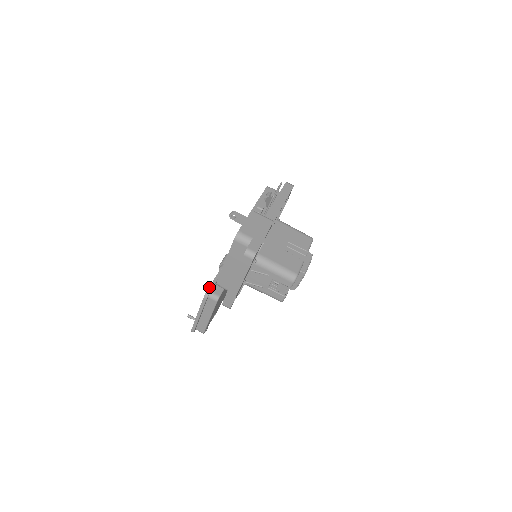
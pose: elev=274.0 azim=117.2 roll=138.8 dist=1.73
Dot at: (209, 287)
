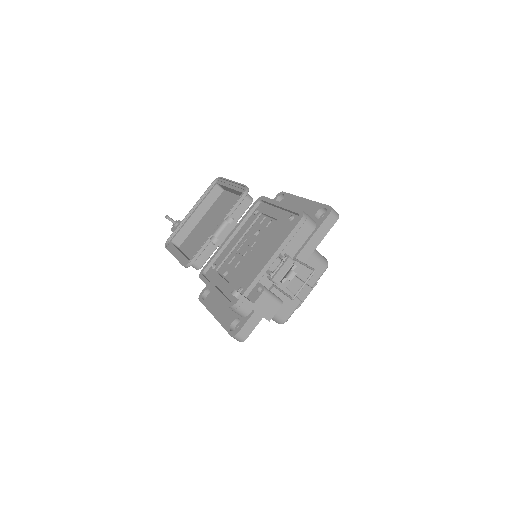
Dot at: (192, 260)
